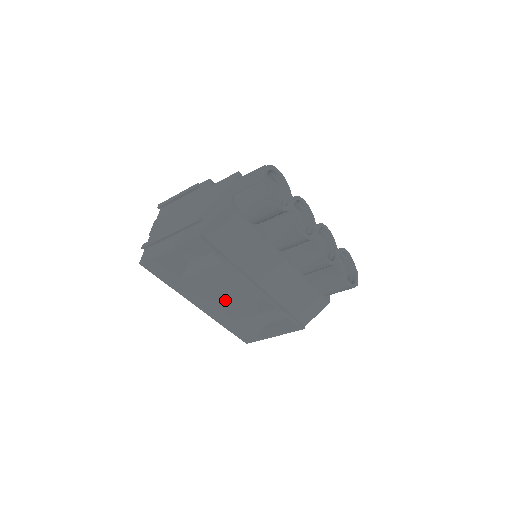
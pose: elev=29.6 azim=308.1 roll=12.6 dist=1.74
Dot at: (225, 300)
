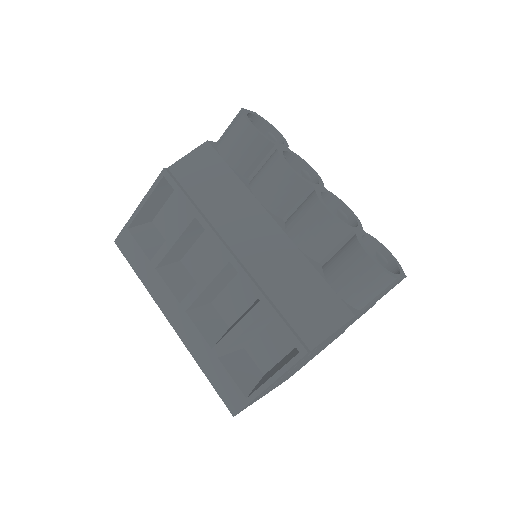
Dot at: (197, 295)
